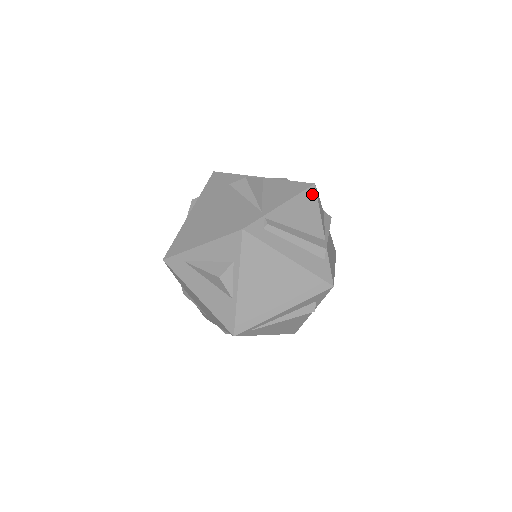
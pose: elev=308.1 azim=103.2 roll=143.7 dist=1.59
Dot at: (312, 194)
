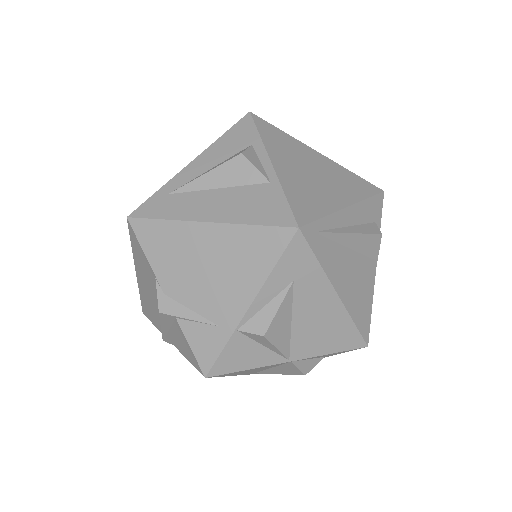
Dot at: occluded
